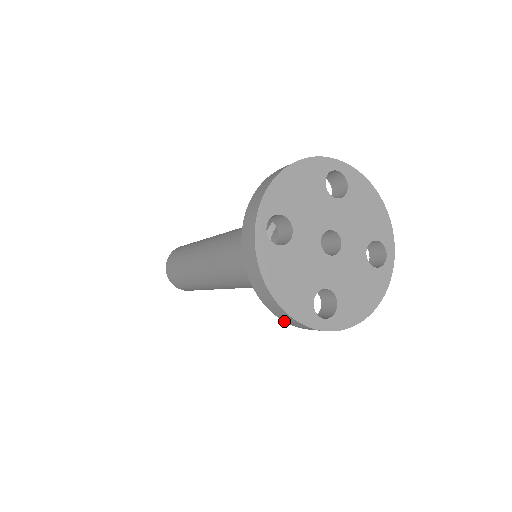
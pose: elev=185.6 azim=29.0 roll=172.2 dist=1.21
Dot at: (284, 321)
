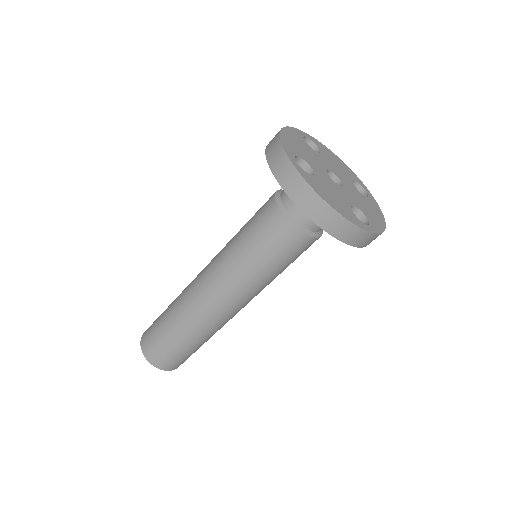
Dot at: (340, 240)
